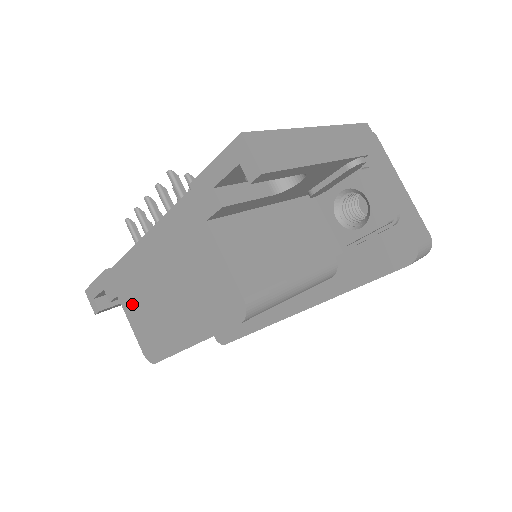
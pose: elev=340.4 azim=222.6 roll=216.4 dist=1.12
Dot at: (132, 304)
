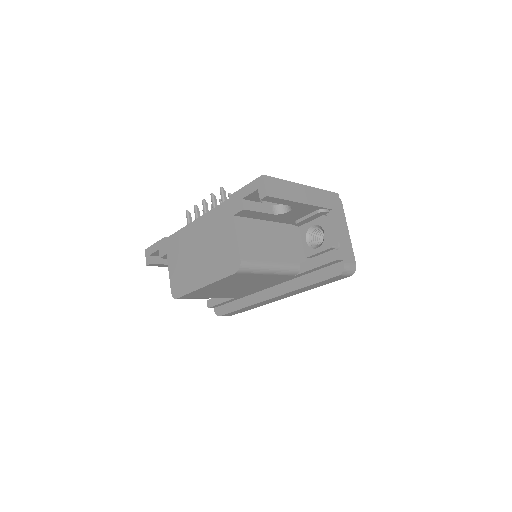
Dot at: (175, 260)
